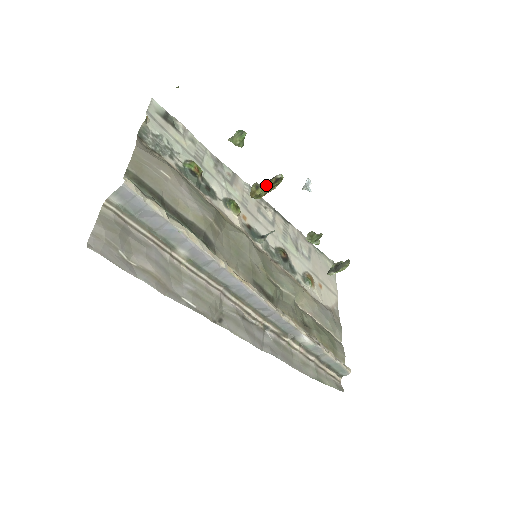
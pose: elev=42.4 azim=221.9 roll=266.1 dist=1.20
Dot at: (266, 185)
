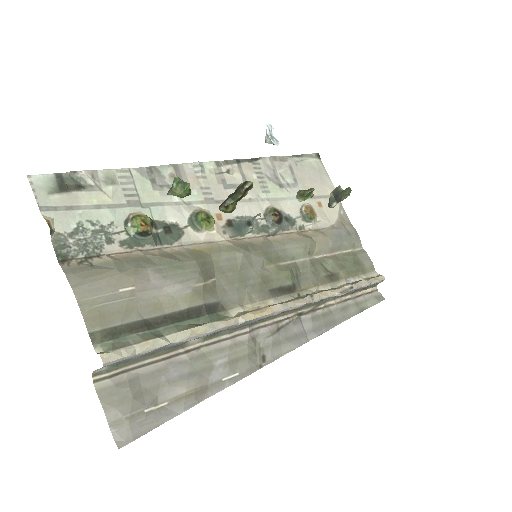
Dot at: (236, 199)
